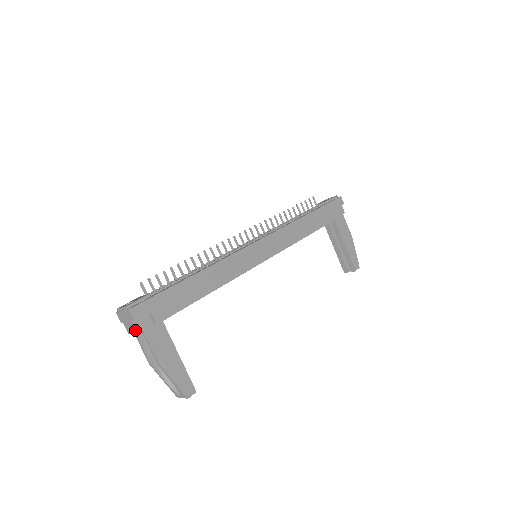
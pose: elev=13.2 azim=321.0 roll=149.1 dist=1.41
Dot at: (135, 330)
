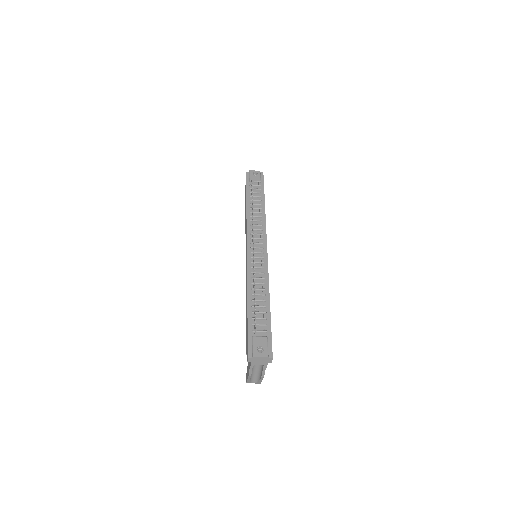
Dot at: (265, 366)
